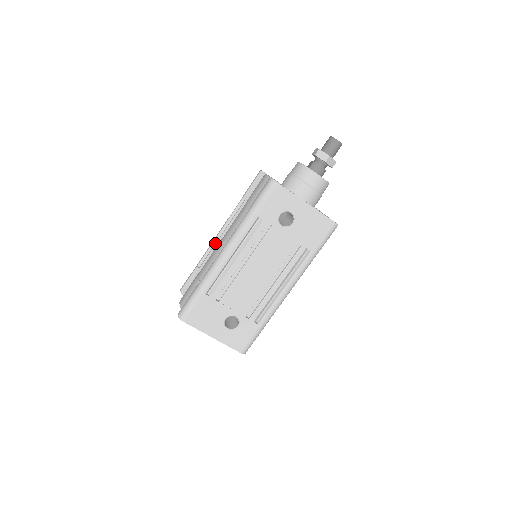
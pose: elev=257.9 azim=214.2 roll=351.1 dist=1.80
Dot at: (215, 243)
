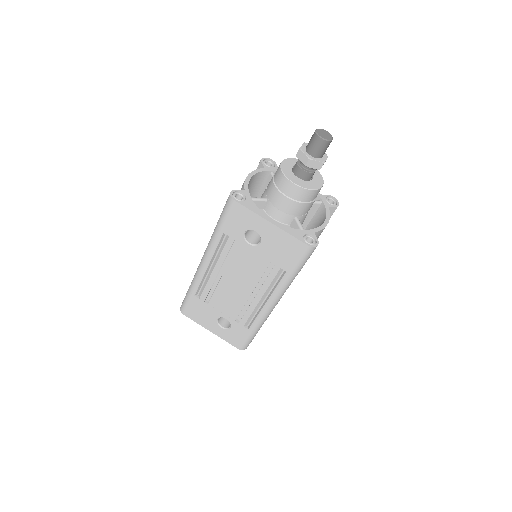
Dot at: occluded
